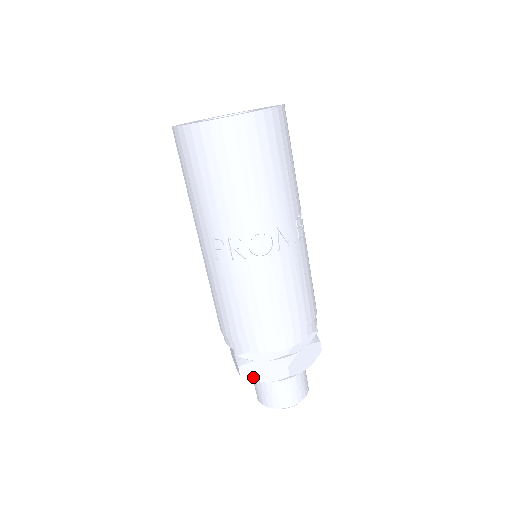
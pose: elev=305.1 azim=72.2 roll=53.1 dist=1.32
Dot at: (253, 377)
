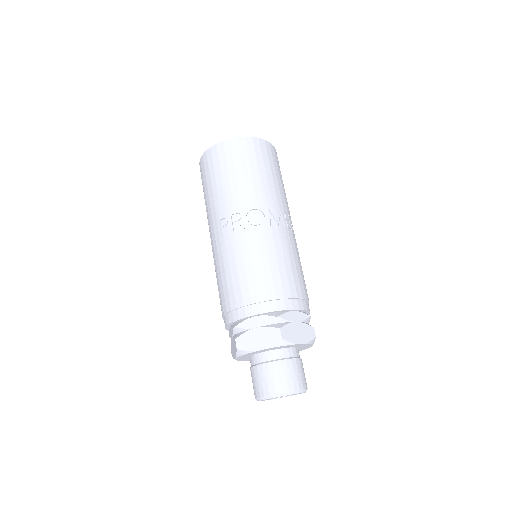
Dot at: (248, 347)
